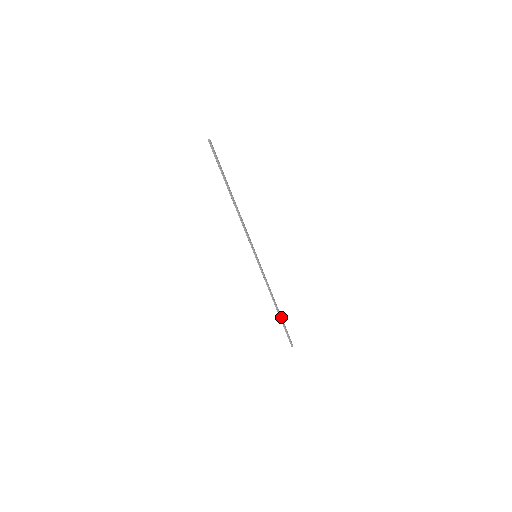
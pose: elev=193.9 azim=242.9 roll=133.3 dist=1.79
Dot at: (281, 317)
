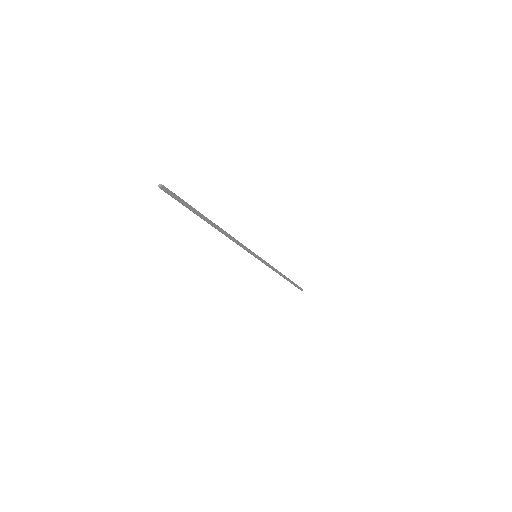
Dot at: (290, 280)
